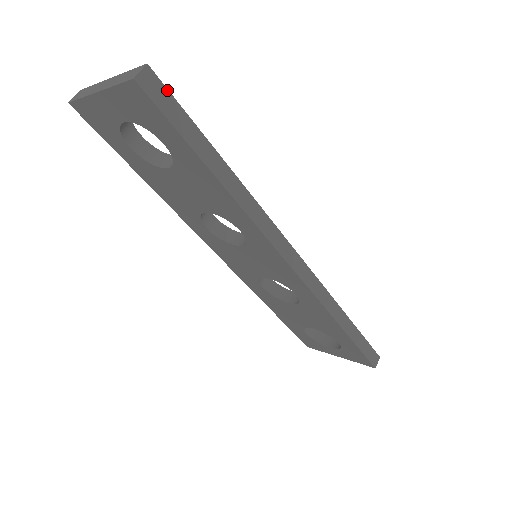
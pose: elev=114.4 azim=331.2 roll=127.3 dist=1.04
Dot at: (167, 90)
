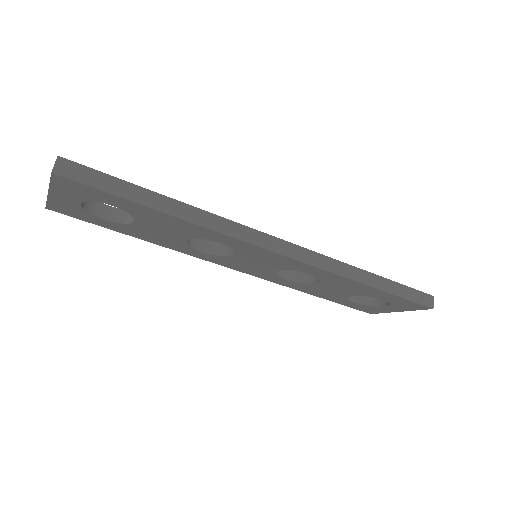
Dot at: (84, 166)
